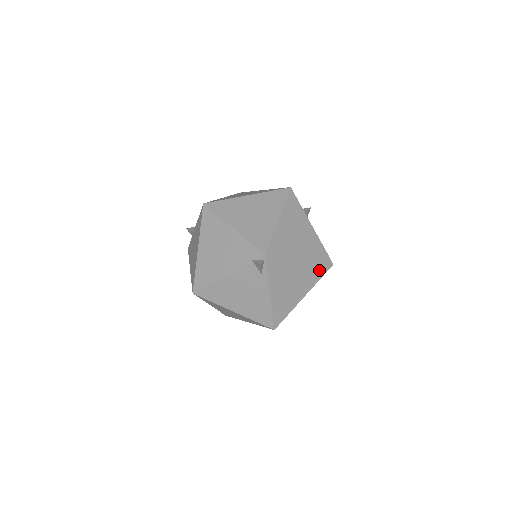
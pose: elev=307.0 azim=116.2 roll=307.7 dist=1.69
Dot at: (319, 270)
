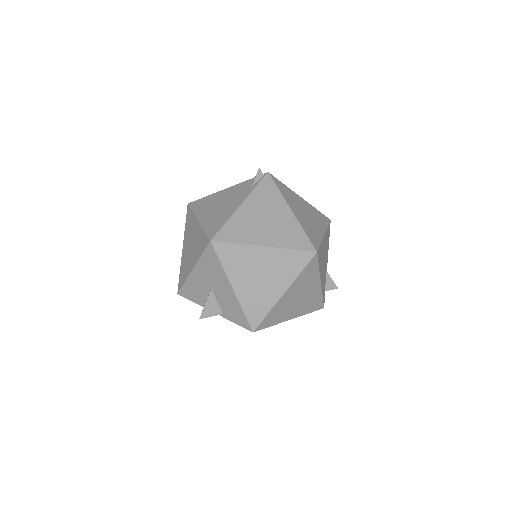
Dot at: (299, 240)
